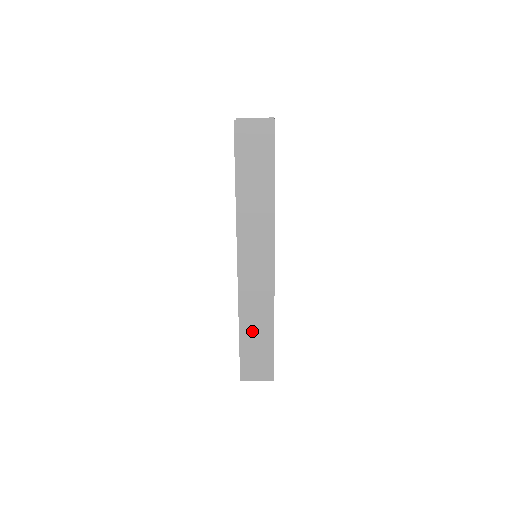
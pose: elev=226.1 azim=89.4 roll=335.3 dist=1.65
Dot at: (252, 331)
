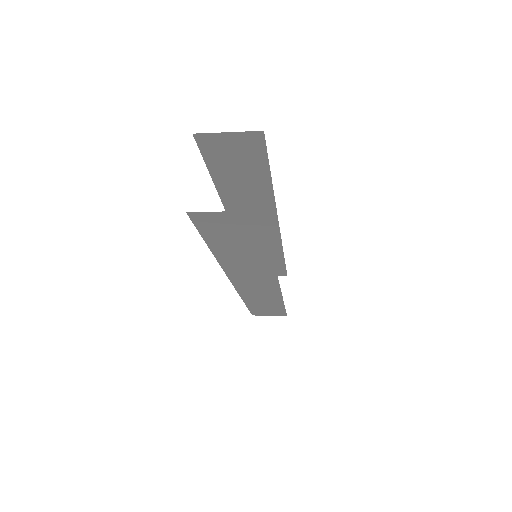
Dot at: (259, 303)
